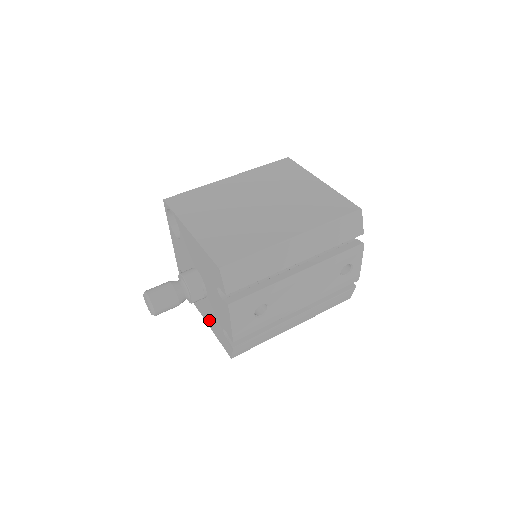
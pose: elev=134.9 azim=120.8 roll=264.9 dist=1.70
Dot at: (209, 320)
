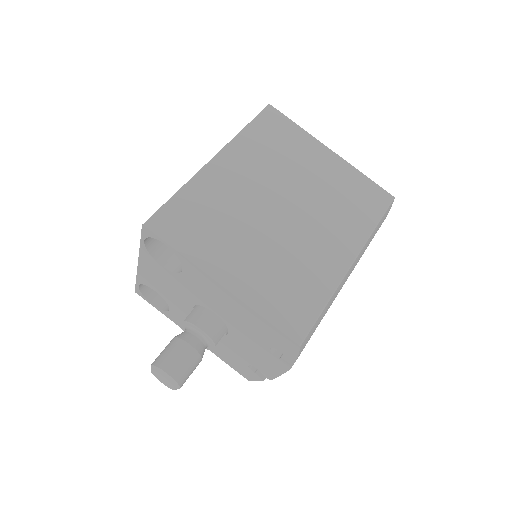
Dot at: occluded
